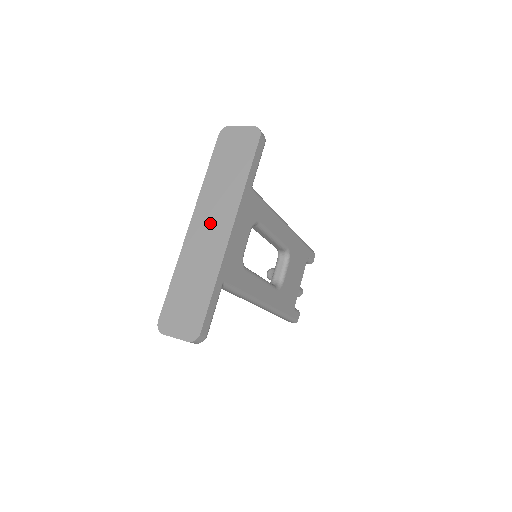
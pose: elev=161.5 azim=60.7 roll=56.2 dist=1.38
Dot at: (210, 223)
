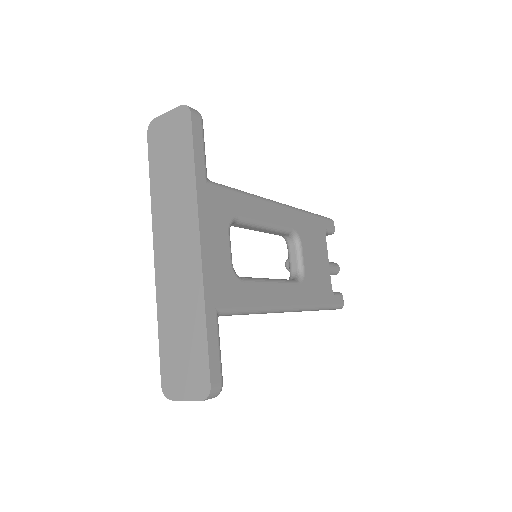
Dot at: (174, 245)
